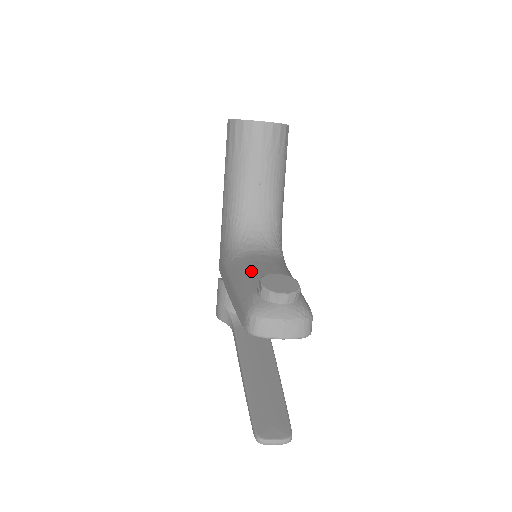
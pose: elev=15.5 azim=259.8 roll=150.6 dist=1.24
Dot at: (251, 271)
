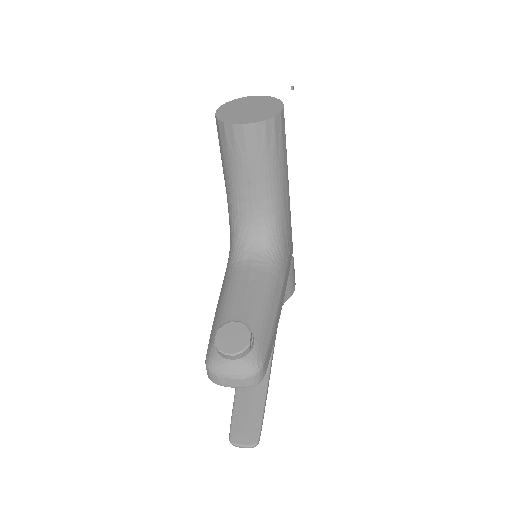
Dot at: (228, 300)
